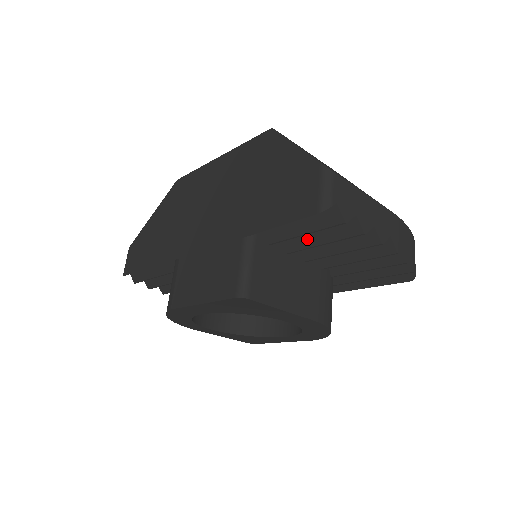
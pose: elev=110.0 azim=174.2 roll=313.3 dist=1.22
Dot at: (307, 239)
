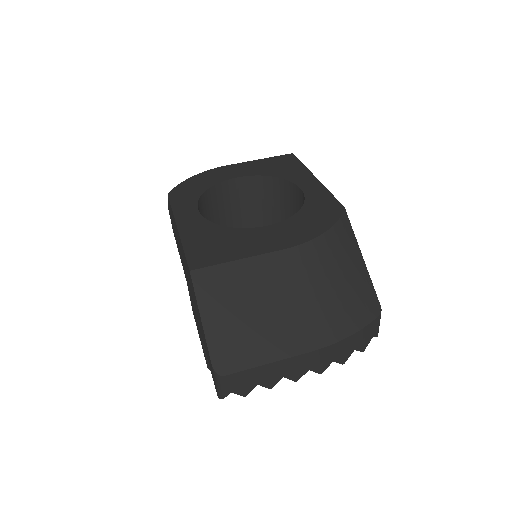
Dot at: occluded
